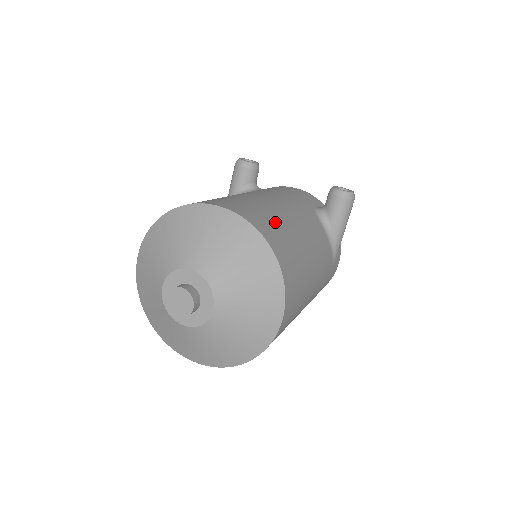
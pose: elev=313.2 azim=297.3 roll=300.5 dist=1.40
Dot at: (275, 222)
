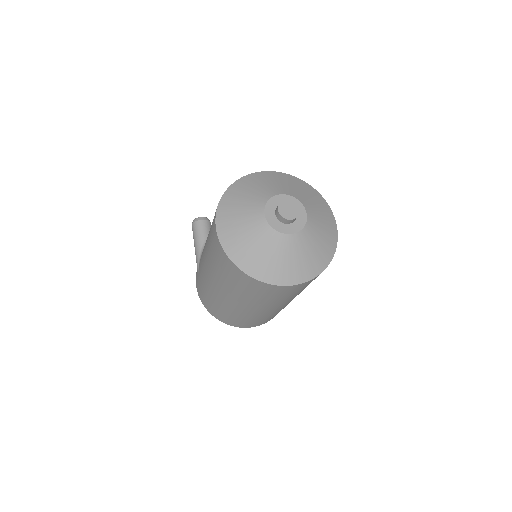
Dot at: occluded
